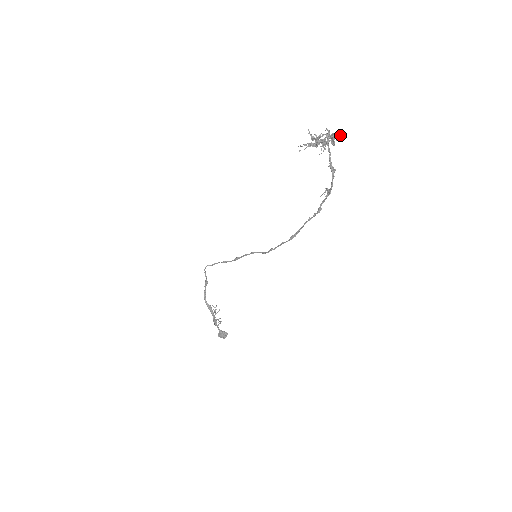
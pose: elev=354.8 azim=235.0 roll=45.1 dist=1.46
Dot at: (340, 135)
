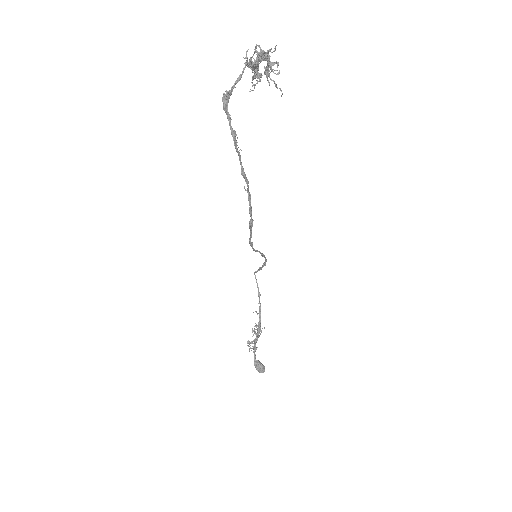
Dot at: (272, 52)
